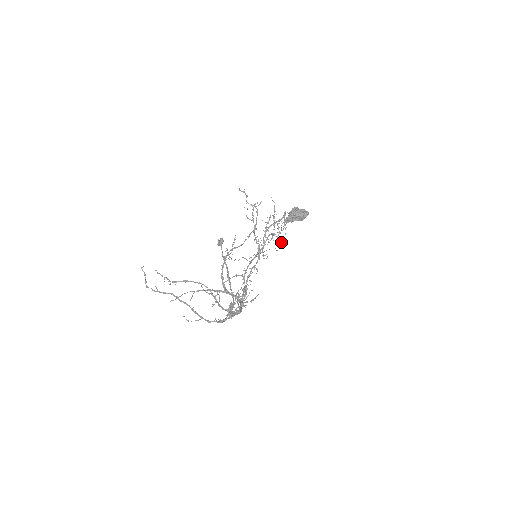
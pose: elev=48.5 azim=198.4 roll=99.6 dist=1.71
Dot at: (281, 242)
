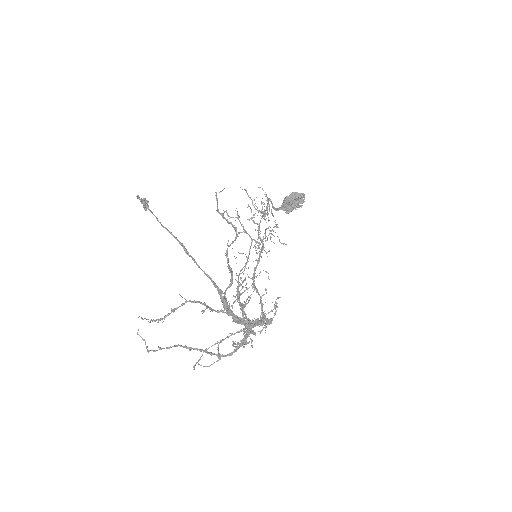
Dot at: (278, 227)
